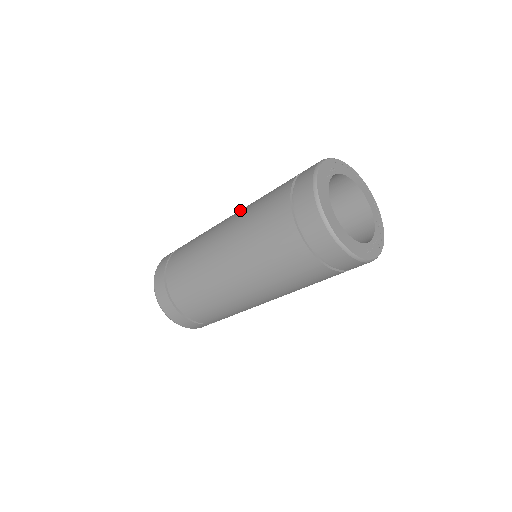
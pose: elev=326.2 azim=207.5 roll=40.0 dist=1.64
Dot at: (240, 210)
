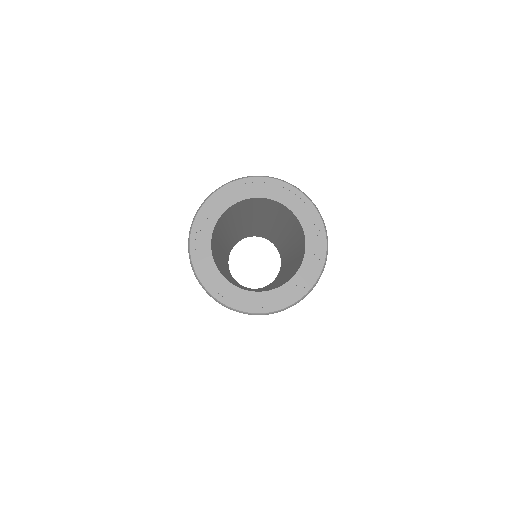
Dot at: occluded
